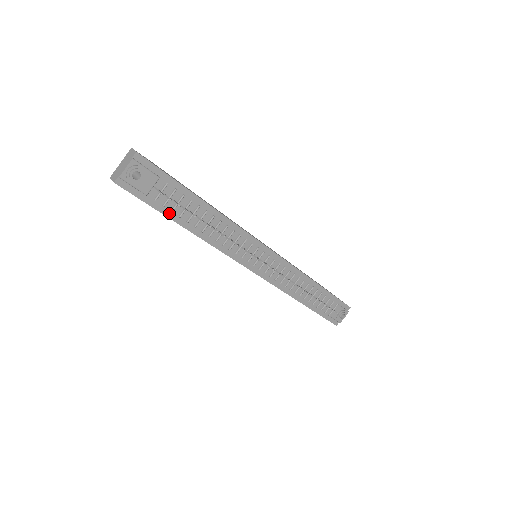
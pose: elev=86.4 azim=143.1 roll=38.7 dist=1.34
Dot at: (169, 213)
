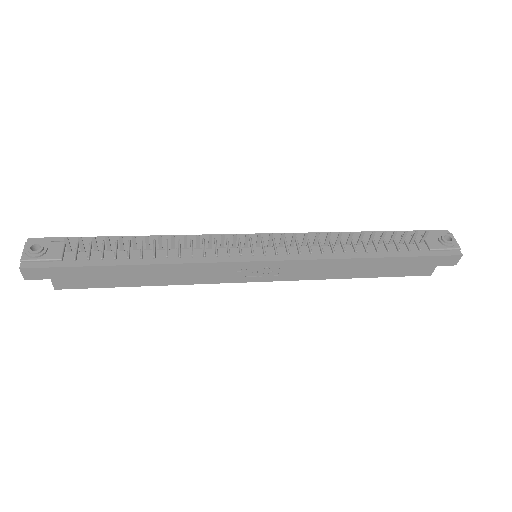
Dot at: (101, 262)
